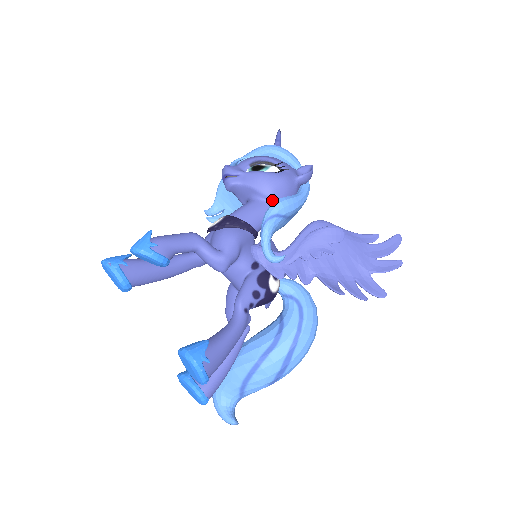
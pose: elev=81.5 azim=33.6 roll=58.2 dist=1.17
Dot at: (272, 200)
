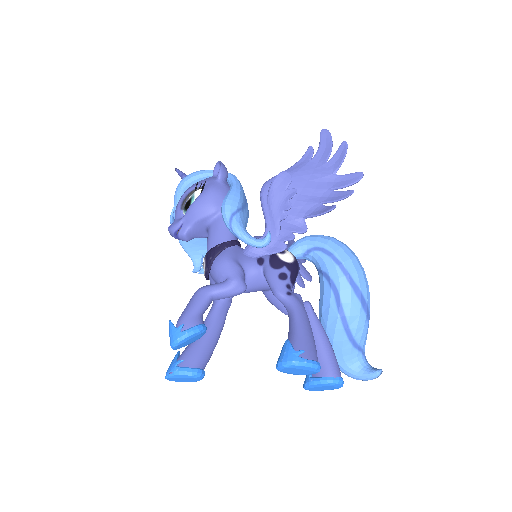
Dot at: (220, 211)
